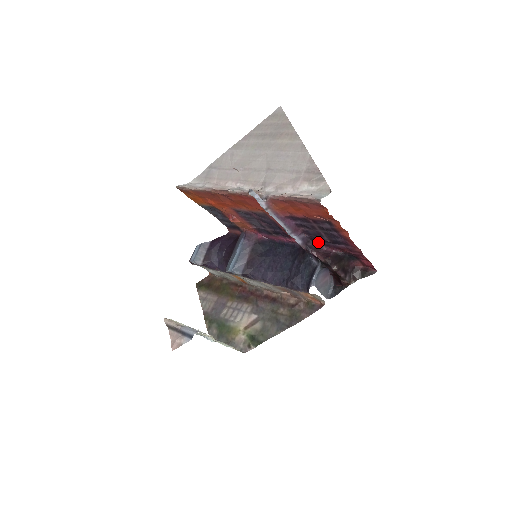
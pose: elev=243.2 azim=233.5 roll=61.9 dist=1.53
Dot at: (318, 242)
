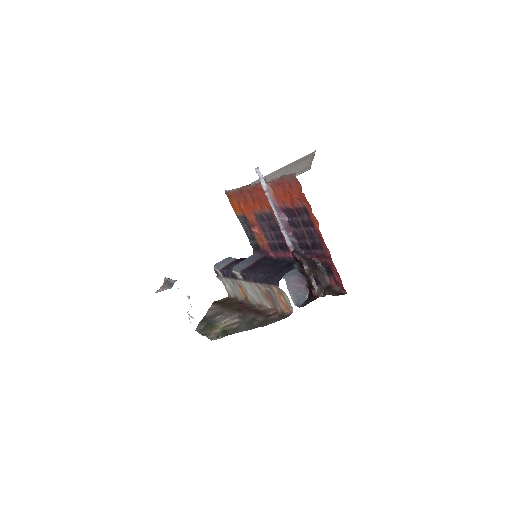
Dot at: (305, 251)
